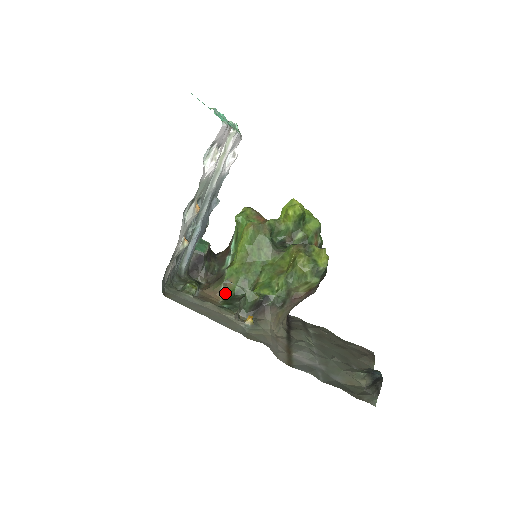
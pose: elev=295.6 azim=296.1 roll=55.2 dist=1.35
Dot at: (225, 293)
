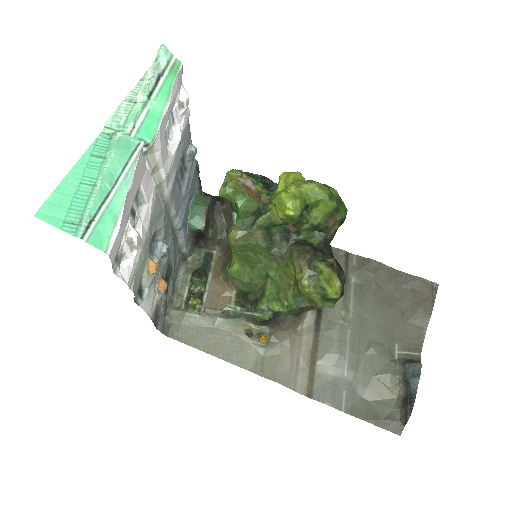
Dot at: (236, 288)
